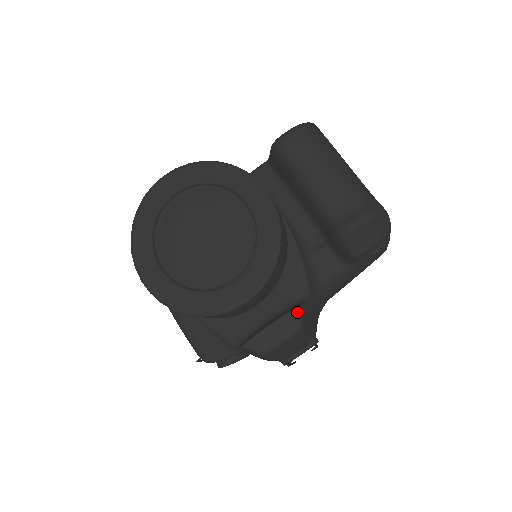
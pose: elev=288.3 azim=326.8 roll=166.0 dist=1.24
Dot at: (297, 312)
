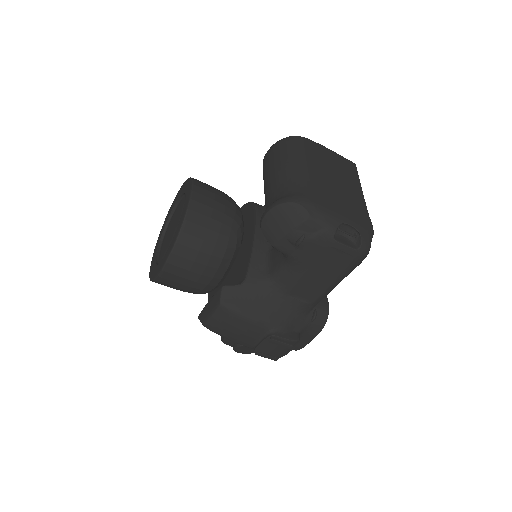
Dot at: (220, 291)
